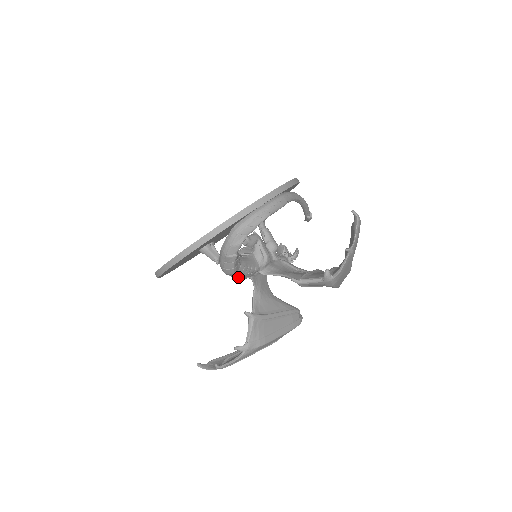
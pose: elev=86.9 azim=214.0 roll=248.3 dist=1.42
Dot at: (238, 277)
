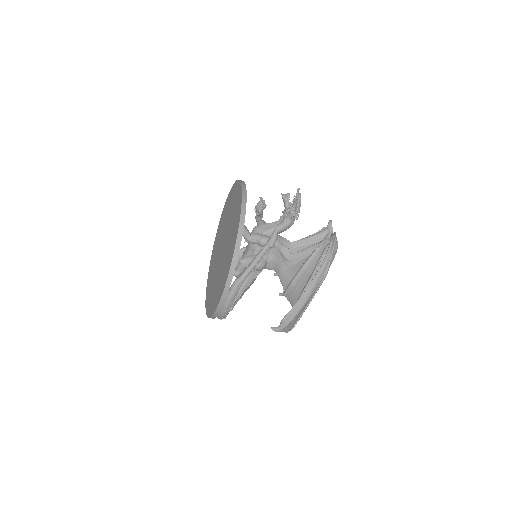
Dot at: occluded
